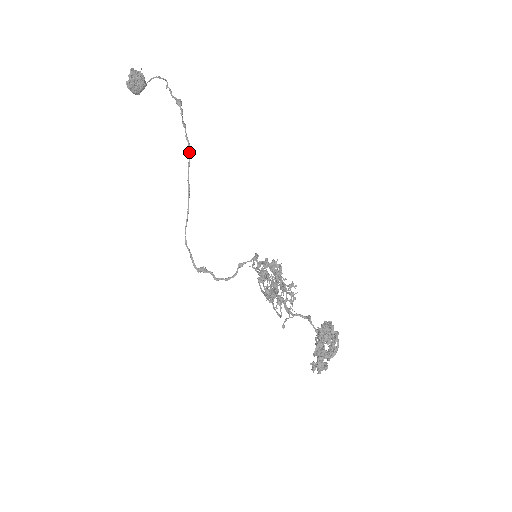
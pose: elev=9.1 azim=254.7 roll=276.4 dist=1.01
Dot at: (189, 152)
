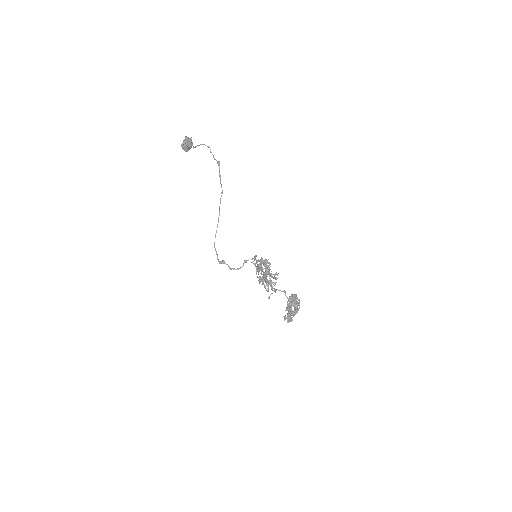
Dot at: (221, 192)
